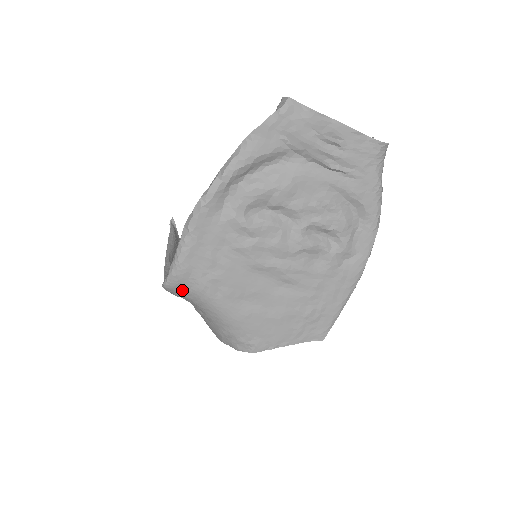
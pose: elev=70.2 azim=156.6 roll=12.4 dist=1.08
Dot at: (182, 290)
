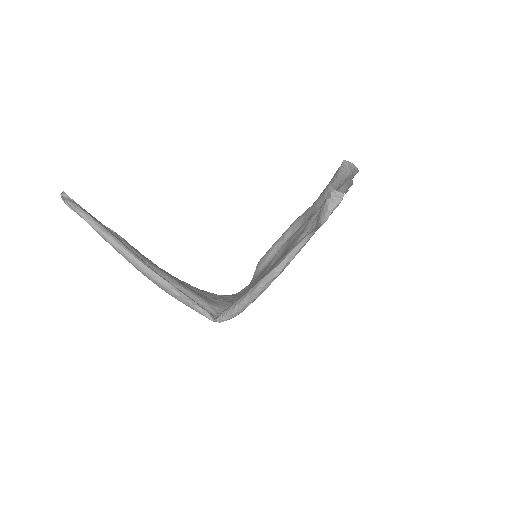
Dot at: occluded
